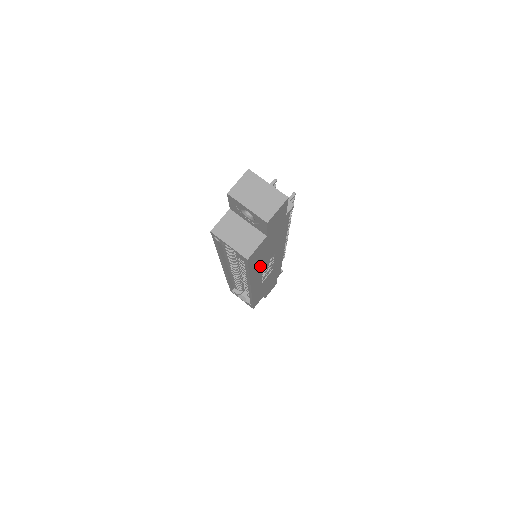
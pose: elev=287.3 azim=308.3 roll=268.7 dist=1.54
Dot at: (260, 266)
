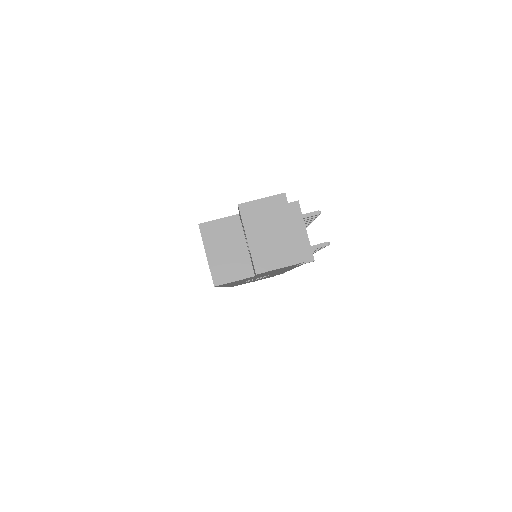
Dot at: (242, 281)
